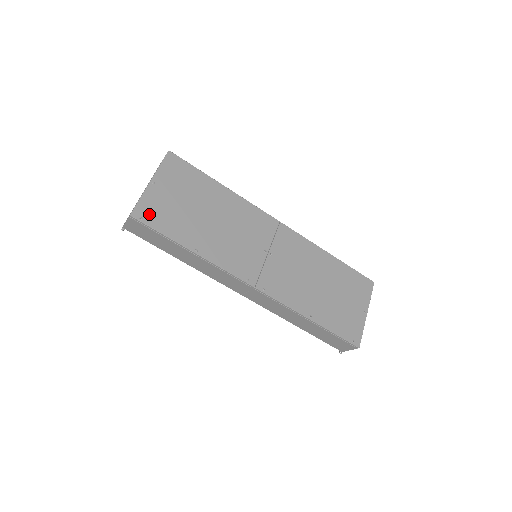
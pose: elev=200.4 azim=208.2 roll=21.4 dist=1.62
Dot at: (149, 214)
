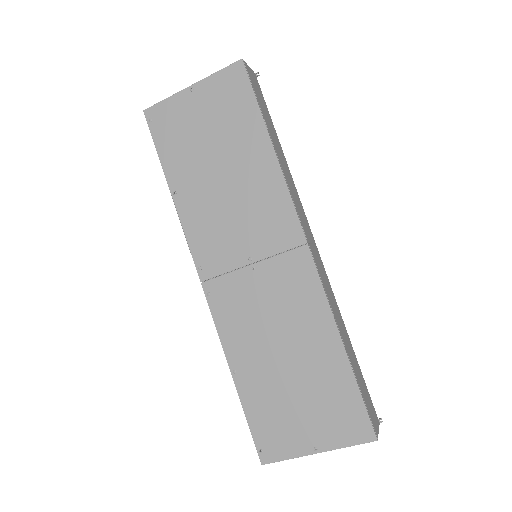
Dot at: (161, 121)
